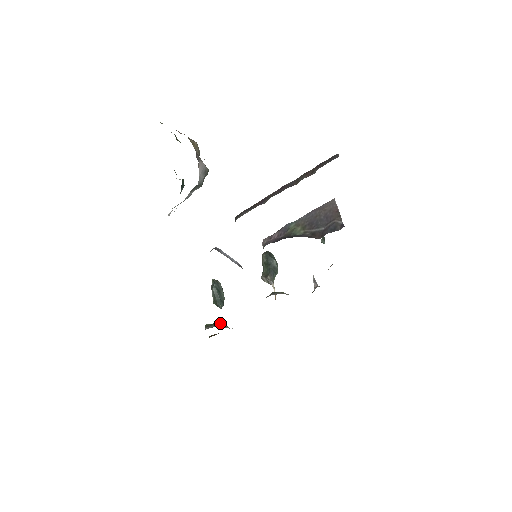
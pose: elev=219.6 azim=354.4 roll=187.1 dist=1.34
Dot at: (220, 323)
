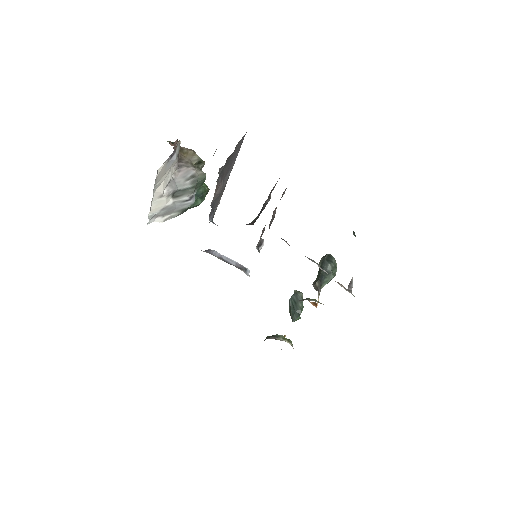
Dot at: (277, 335)
